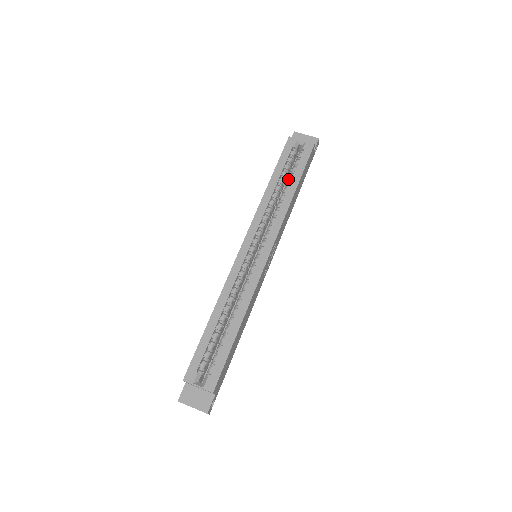
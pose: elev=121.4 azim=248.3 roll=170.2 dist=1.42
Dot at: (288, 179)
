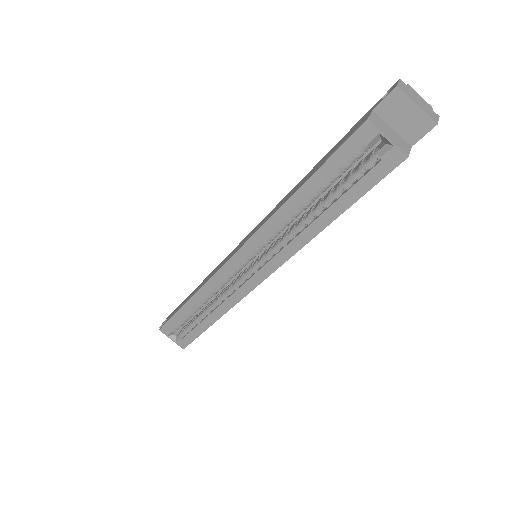
Dot at: (332, 193)
